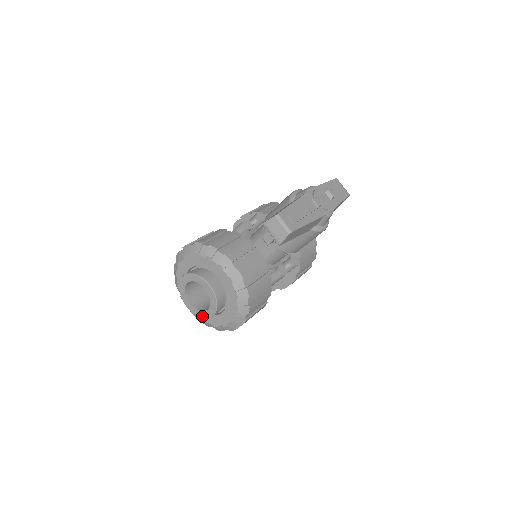
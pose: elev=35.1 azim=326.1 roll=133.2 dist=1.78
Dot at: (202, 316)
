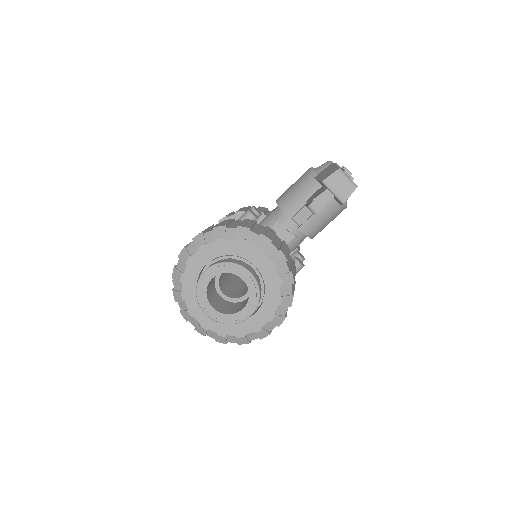
Dot at: (232, 321)
